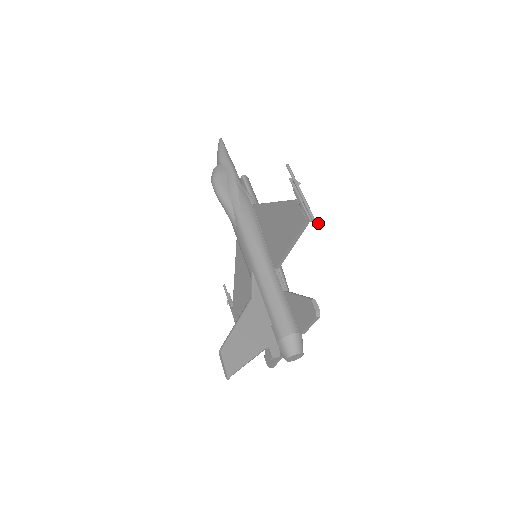
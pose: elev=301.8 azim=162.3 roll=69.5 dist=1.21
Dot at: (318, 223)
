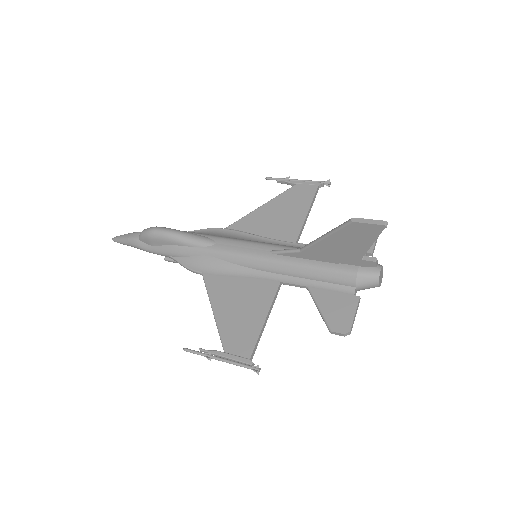
Dot at: (330, 183)
